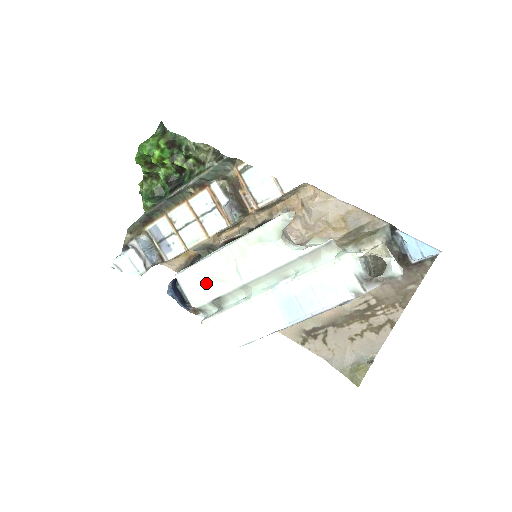
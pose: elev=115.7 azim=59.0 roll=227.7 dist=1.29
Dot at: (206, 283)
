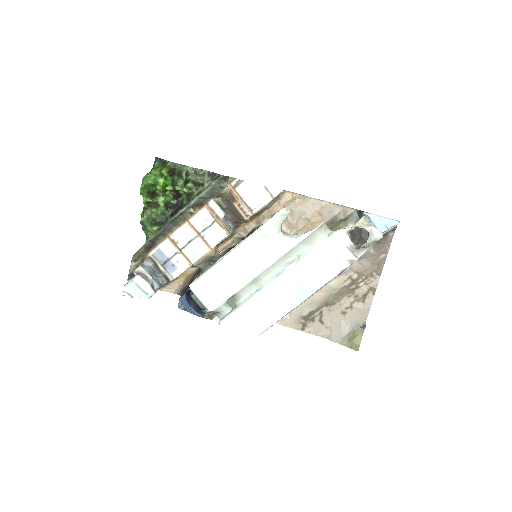
Dot at: (219, 286)
